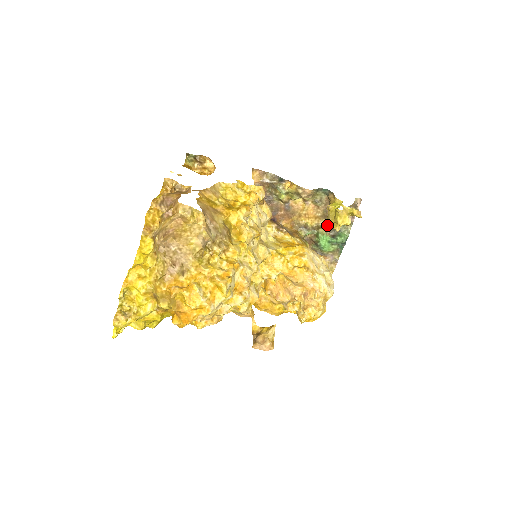
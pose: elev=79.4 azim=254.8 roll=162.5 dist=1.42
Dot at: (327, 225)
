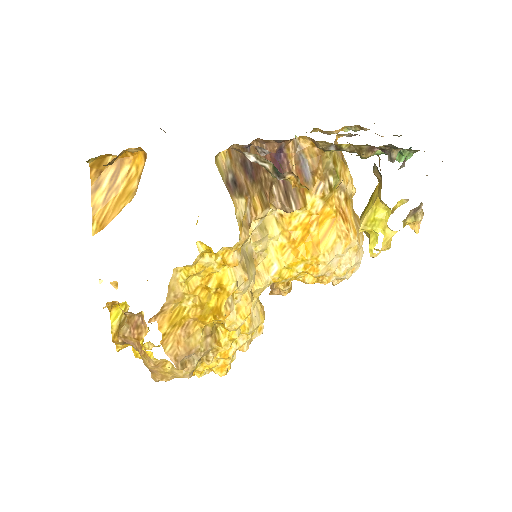
Dot at: (377, 148)
